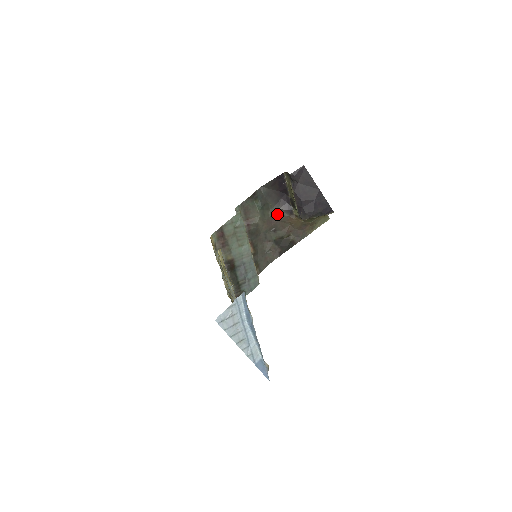
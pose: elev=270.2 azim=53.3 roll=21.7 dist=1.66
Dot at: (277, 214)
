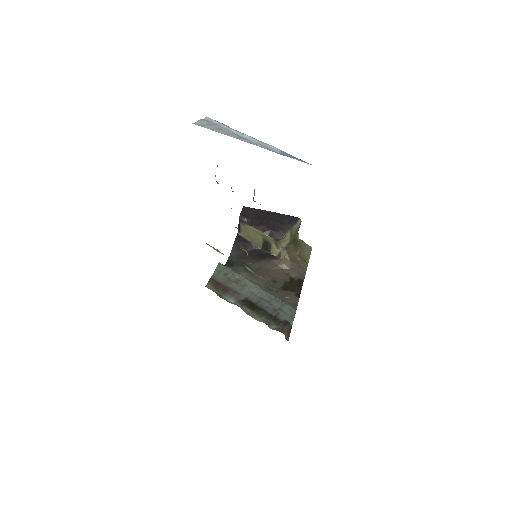
Dot at: (262, 267)
